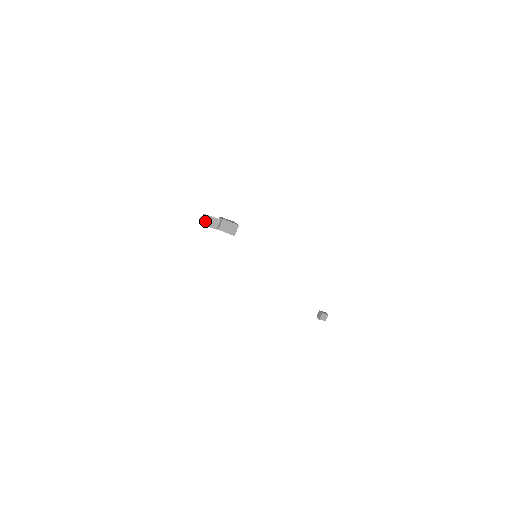
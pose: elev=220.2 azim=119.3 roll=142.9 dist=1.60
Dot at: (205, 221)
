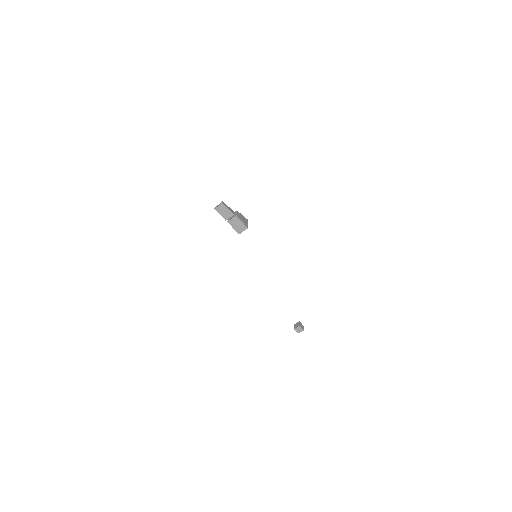
Dot at: (220, 208)
